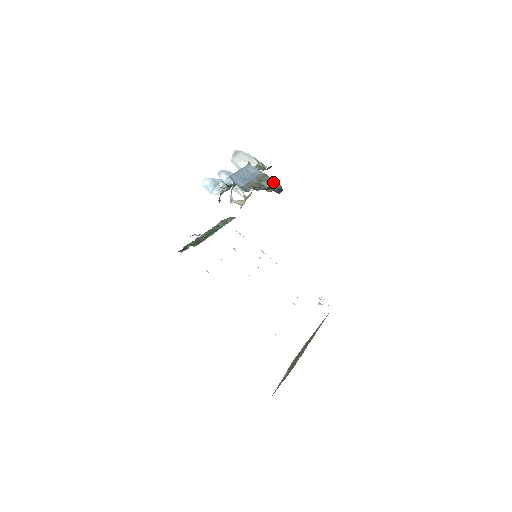
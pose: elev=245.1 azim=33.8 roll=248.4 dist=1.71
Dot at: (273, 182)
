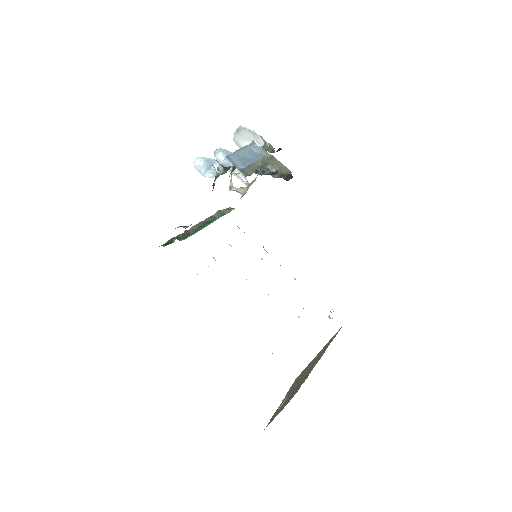
Dot at: (281, 166)
